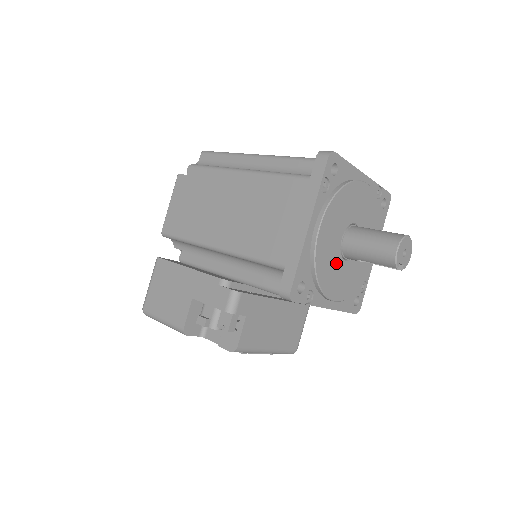
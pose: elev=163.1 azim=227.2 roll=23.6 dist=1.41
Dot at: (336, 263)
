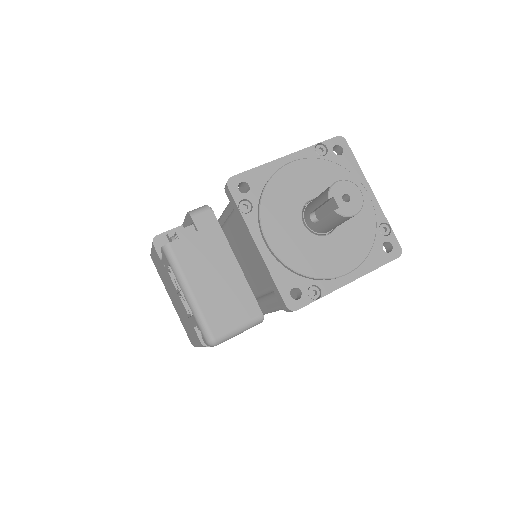
Dot at: (291, 211)
